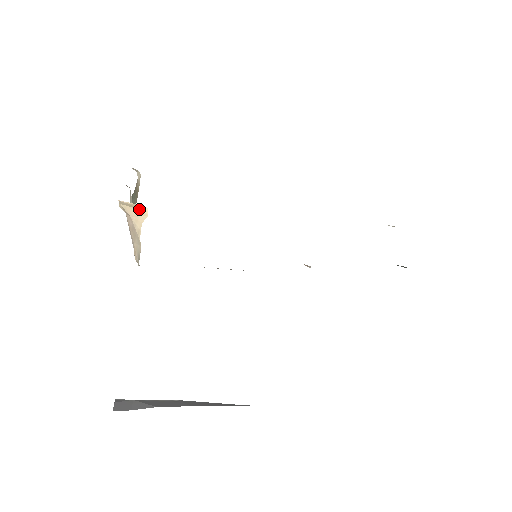
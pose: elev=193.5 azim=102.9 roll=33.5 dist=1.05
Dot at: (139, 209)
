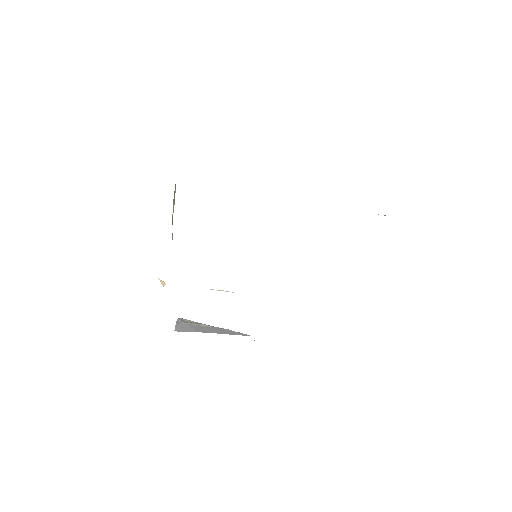
Dot at: (161, 280)
